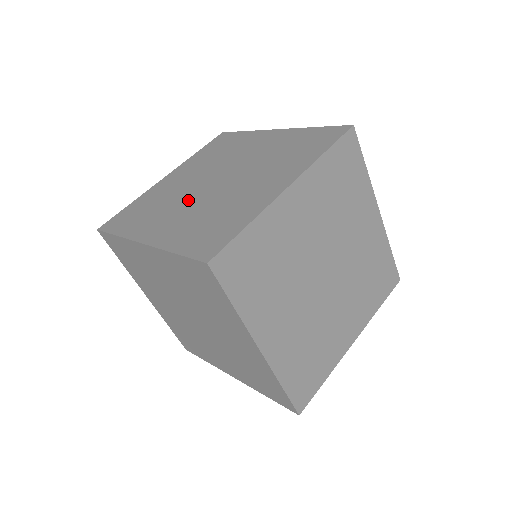
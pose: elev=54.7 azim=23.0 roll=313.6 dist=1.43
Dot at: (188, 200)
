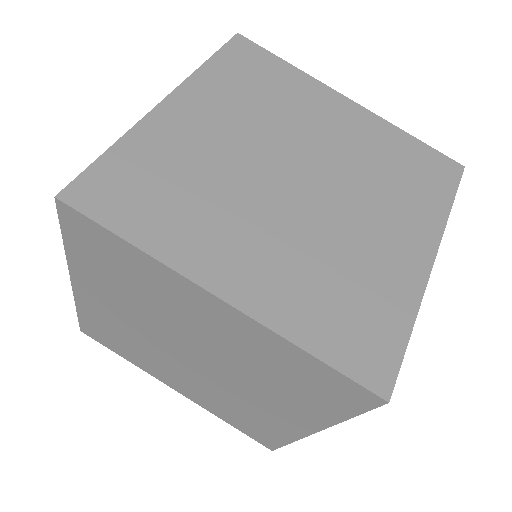
Dot at: occluded
